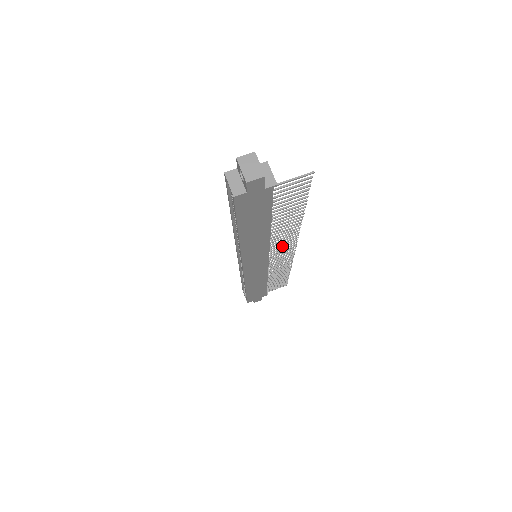
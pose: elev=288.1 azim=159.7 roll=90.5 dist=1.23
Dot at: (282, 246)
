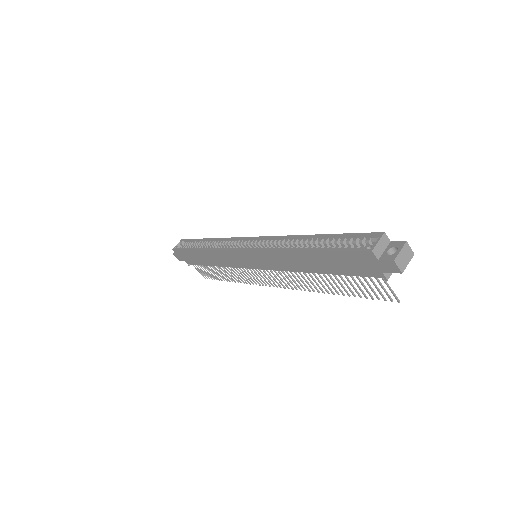
Dot at: occluded
